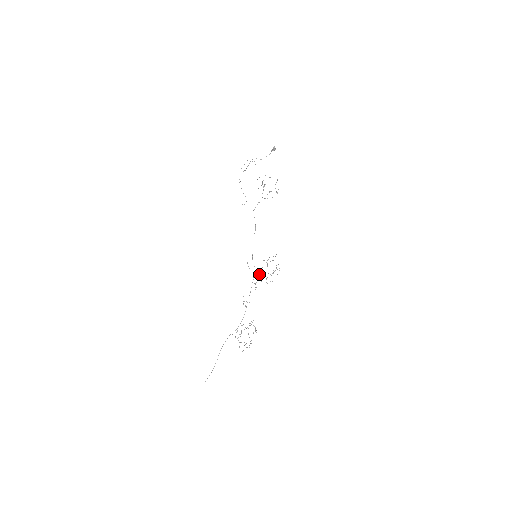
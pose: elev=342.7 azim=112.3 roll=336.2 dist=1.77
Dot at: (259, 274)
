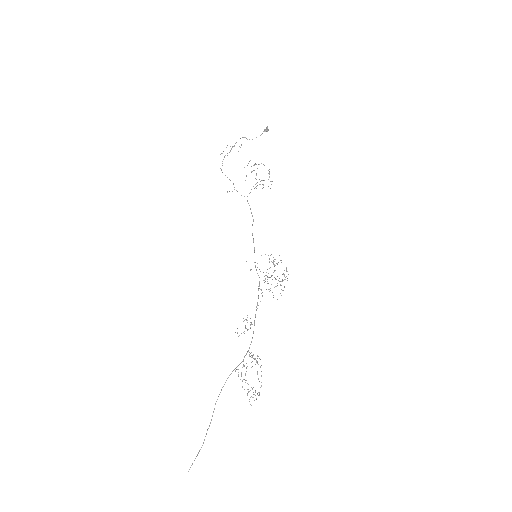
Dot at: (267, 276)
